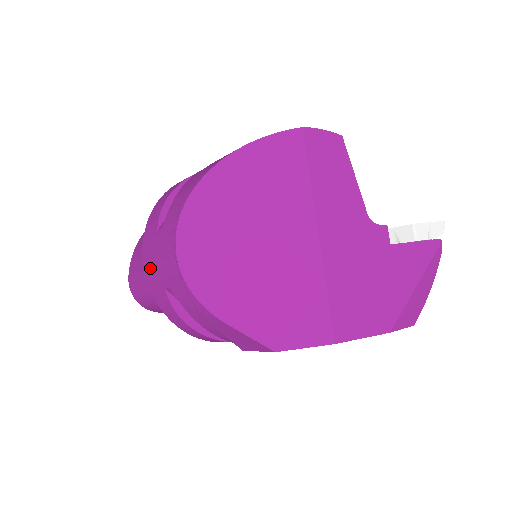
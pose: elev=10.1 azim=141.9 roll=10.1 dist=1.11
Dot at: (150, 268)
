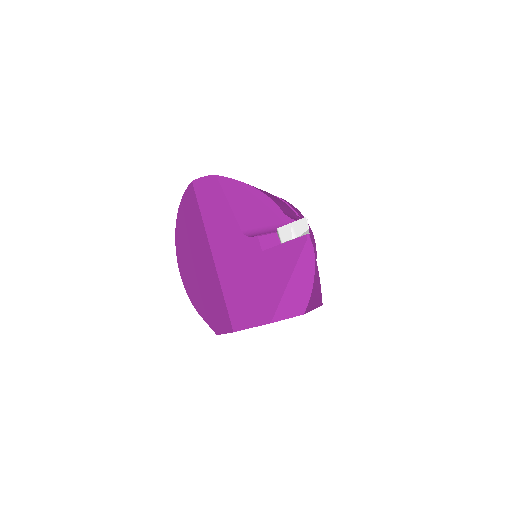
Dot at: occluded
